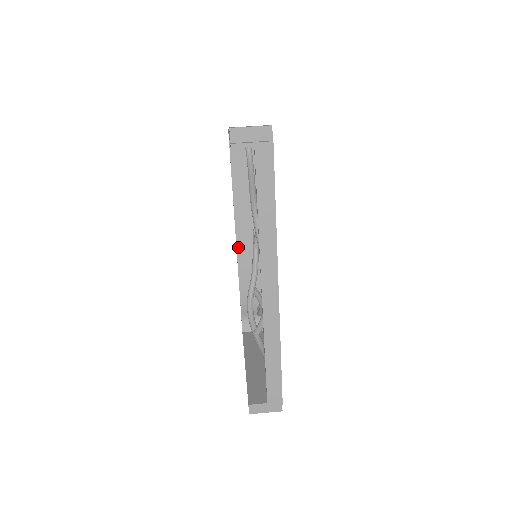
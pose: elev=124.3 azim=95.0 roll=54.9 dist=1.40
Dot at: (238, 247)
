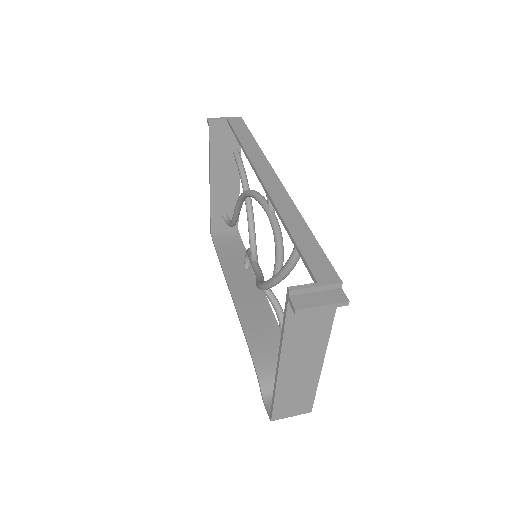
Dot at: (238, 308)
